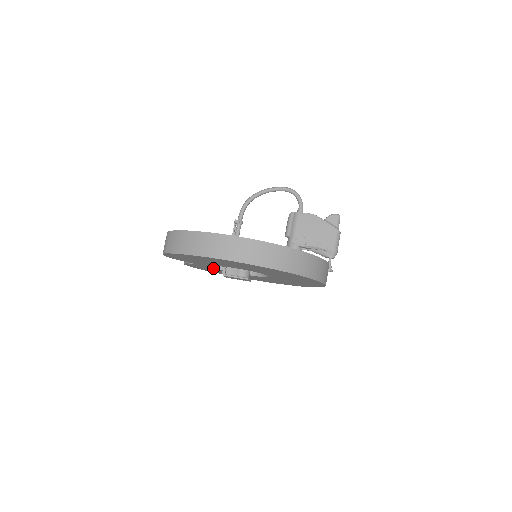
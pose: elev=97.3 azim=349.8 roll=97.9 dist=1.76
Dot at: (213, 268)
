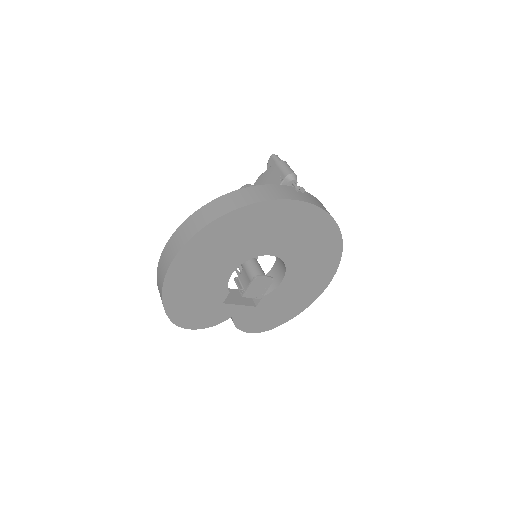
Dot at: (254, 307)
